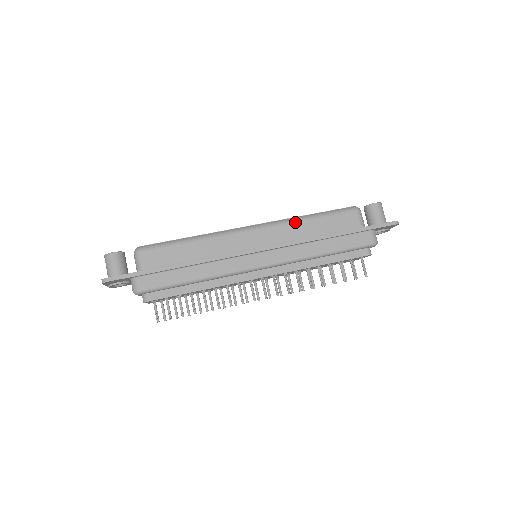
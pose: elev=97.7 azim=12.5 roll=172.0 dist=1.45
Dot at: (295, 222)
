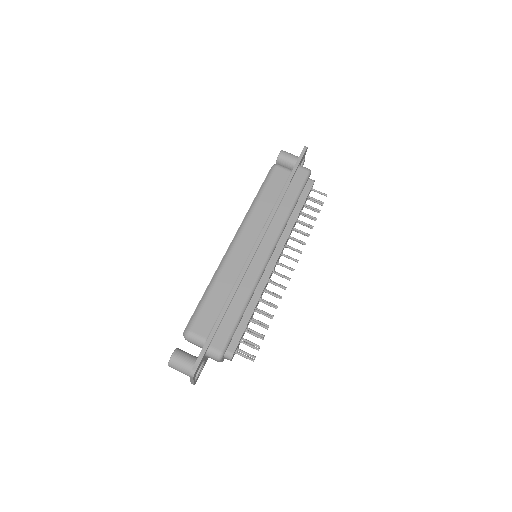
Dot at: (254, 209)
